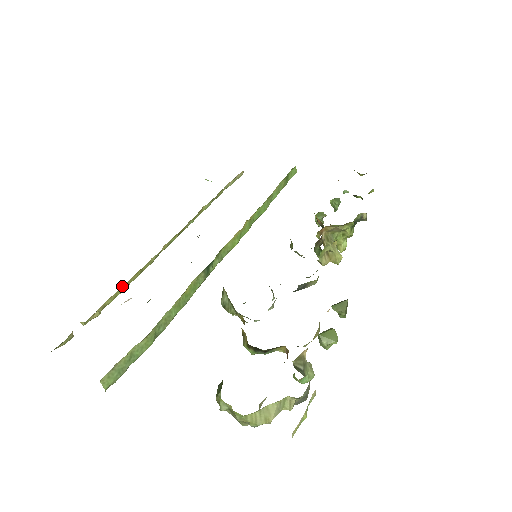
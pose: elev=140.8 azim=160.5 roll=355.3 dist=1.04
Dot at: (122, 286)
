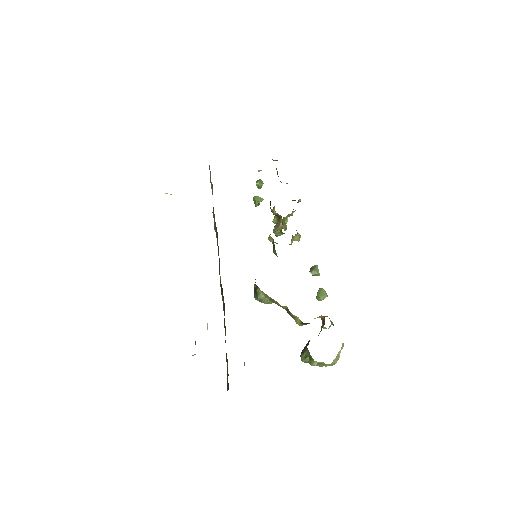
Dot at: occluded
